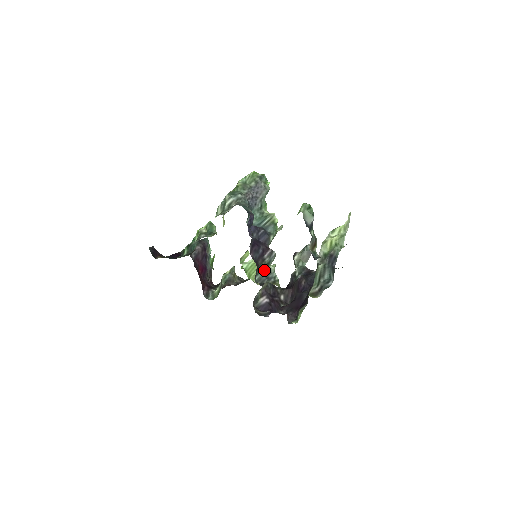
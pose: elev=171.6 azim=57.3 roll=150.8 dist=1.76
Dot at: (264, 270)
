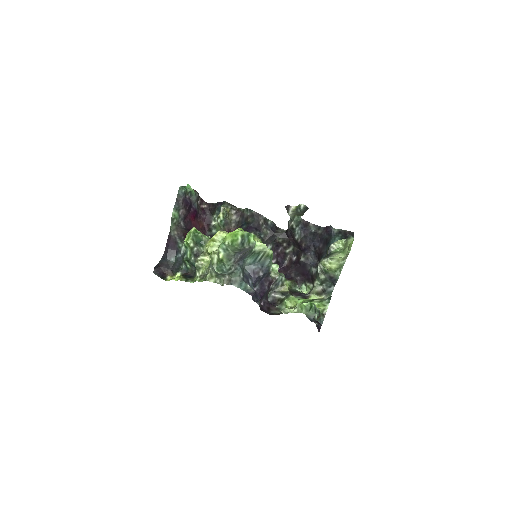
Dot at: occluded
